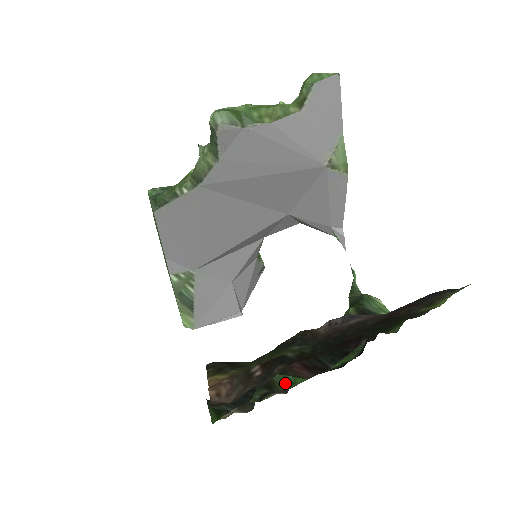
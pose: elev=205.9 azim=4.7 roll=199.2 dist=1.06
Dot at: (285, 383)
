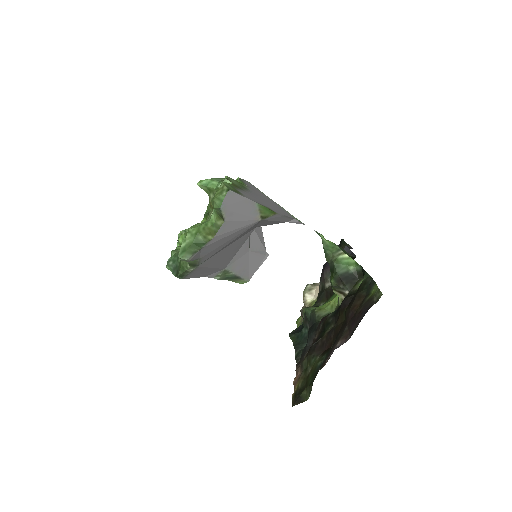
Dot at: occluded
